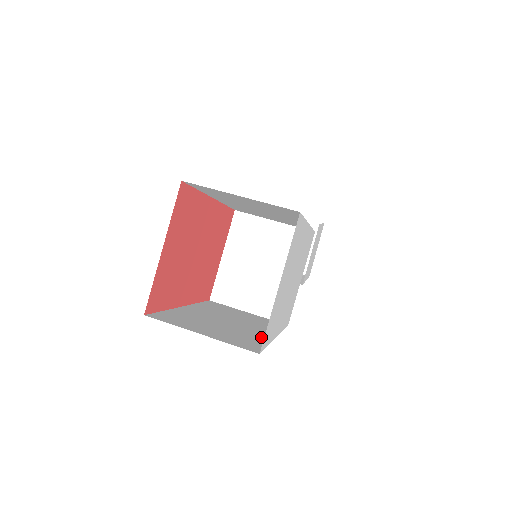
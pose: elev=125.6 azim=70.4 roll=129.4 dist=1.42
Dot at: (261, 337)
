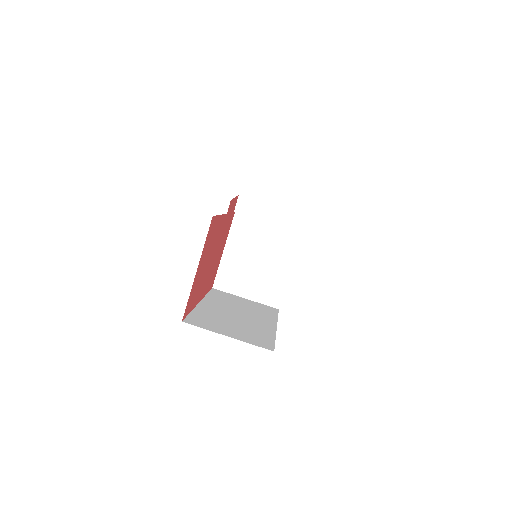
Dot at: (267, 330)
